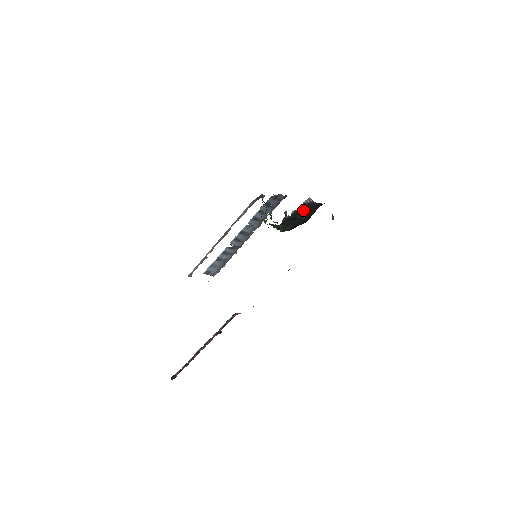
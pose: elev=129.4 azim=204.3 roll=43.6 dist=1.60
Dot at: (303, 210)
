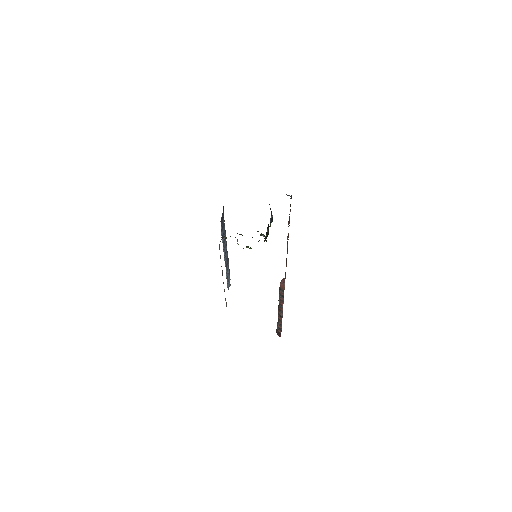
Dot at: occluded
